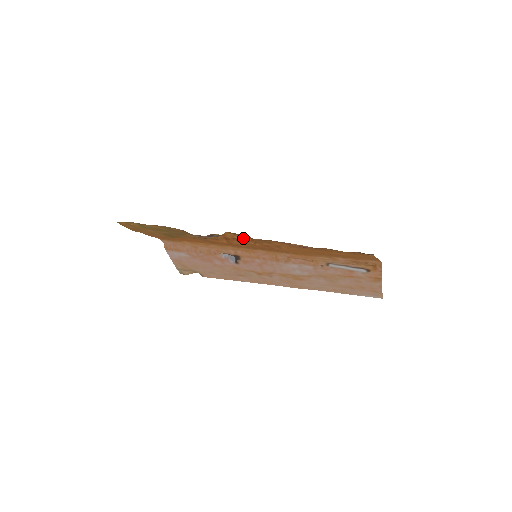
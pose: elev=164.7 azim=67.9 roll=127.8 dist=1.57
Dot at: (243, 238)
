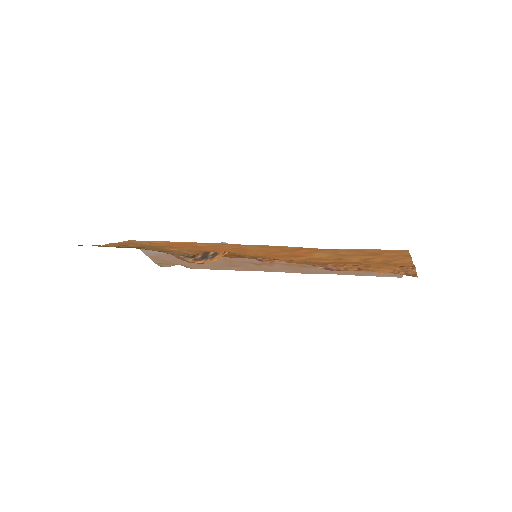
Dot at: occluded
